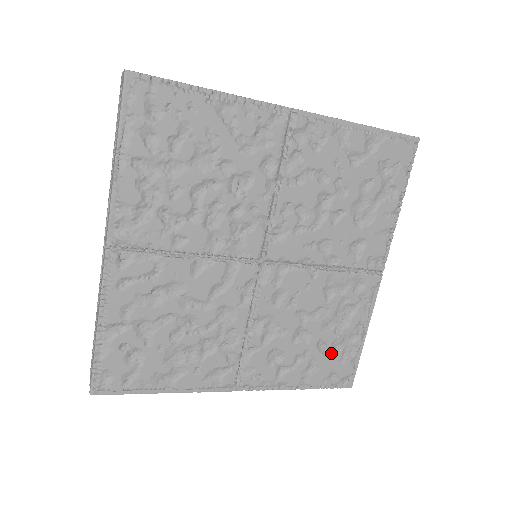
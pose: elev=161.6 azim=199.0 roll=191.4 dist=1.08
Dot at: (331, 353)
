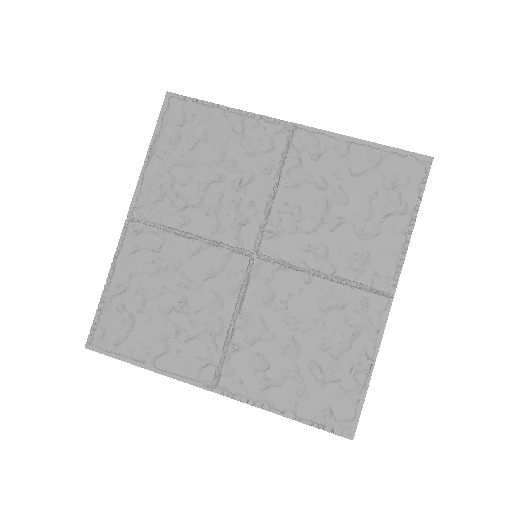
Dot at: (326, 381)
